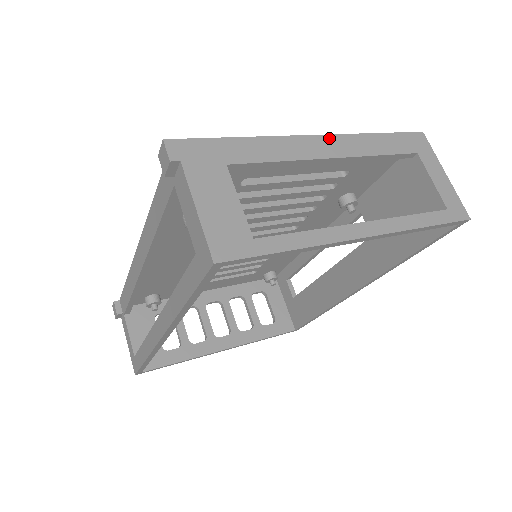
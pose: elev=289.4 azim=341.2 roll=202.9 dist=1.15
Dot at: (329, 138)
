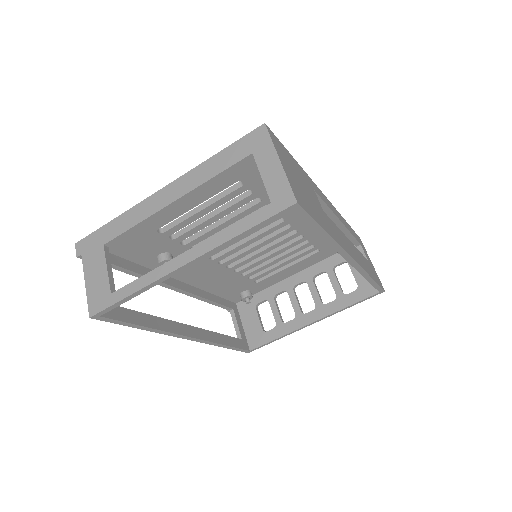
Dot at: (172, 185)
